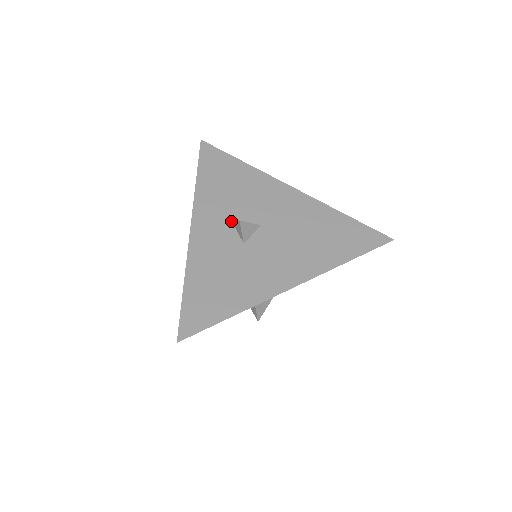
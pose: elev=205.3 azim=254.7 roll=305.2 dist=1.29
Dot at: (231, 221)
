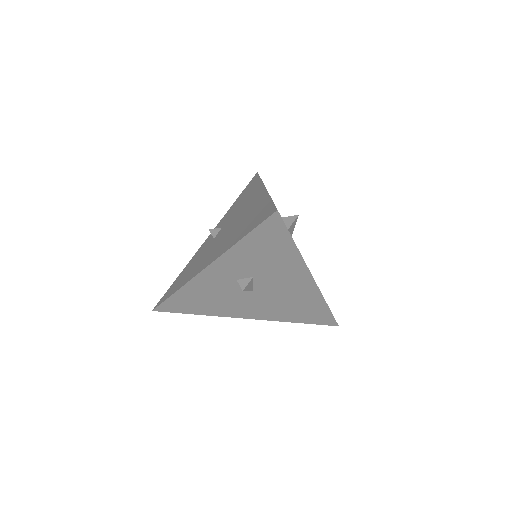
Dot at: occluded
